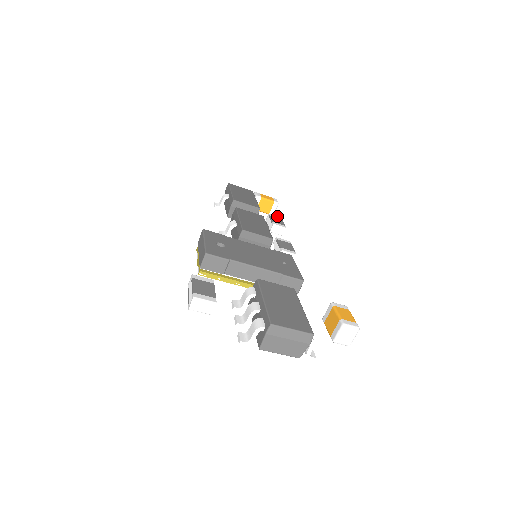
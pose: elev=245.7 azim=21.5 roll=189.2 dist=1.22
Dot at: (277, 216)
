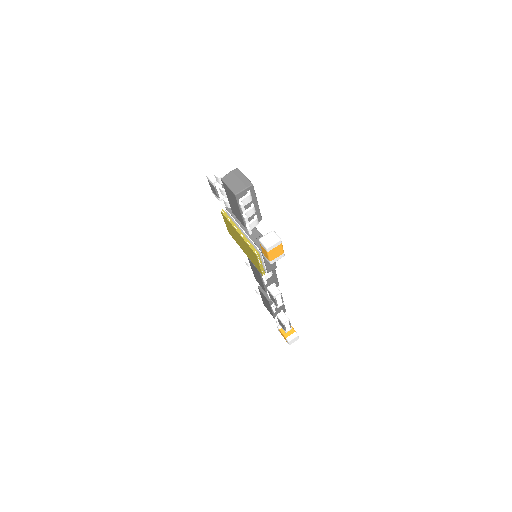
Dot at: occluded
